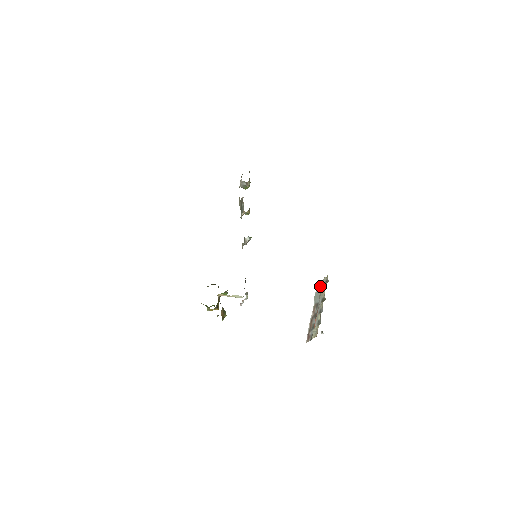
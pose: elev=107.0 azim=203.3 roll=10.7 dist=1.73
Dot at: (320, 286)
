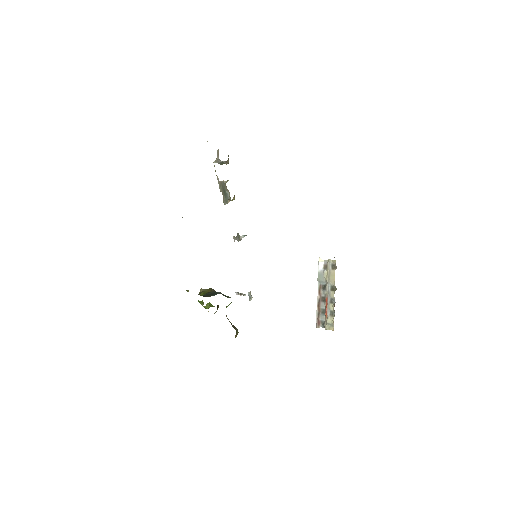
Dot at: (323, 265)
